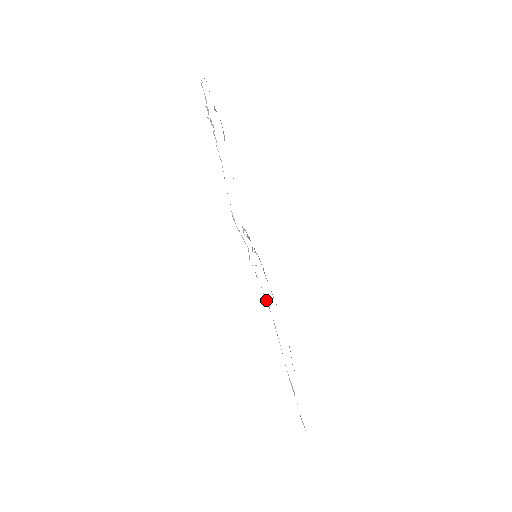
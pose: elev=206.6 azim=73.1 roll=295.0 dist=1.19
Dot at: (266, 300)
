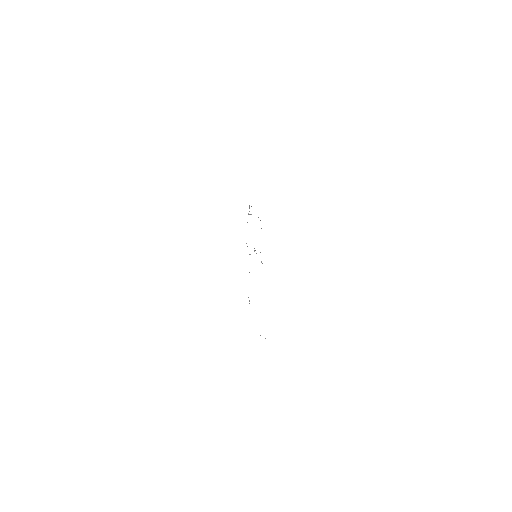
Dot at: occluded
